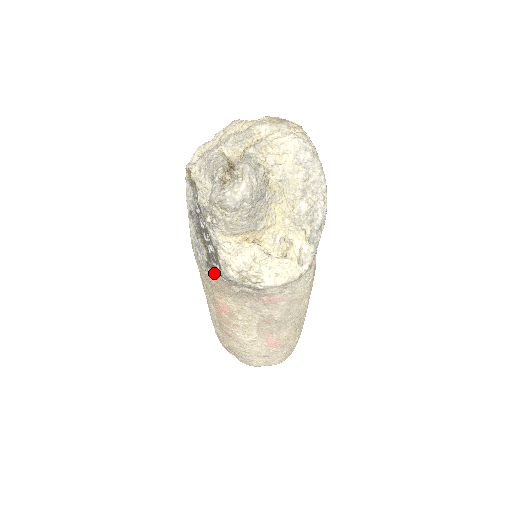
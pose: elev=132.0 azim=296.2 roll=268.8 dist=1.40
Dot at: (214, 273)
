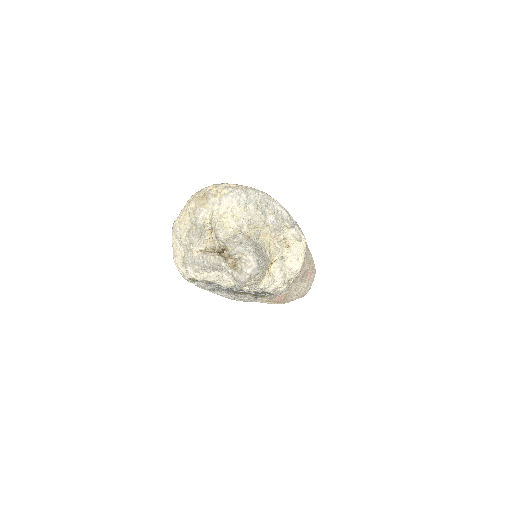
Dot at: (266, 297)
